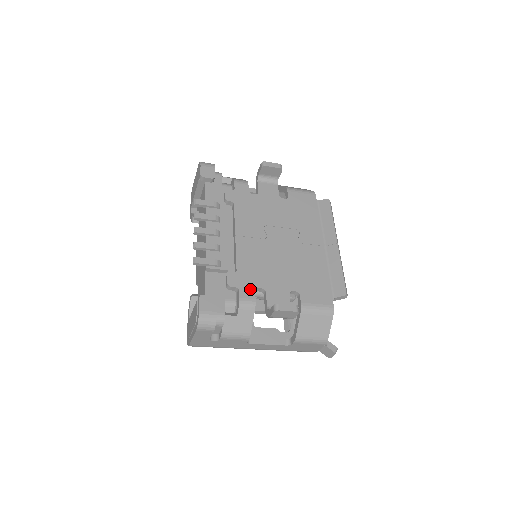
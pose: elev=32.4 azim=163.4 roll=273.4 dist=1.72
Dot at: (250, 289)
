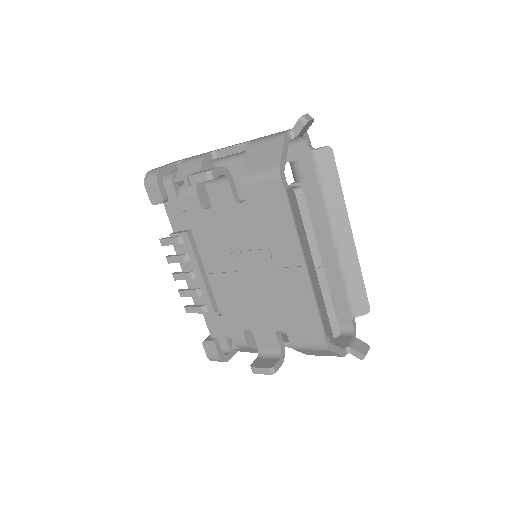
Dot at: (238, 332)
